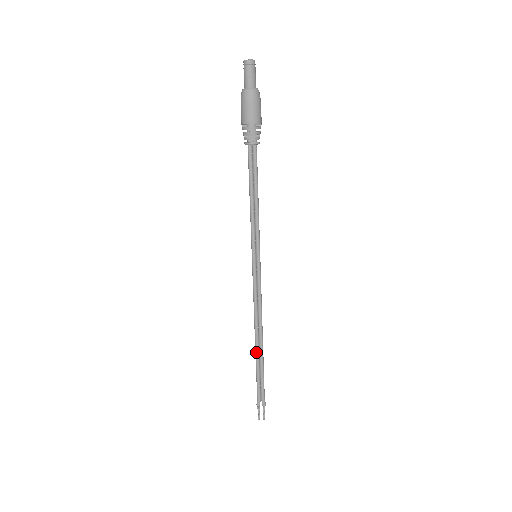
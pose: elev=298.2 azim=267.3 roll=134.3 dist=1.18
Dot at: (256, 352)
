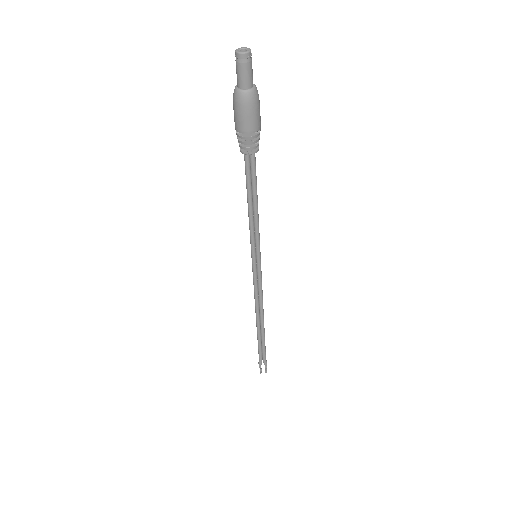
Dot at: (257, 330)
